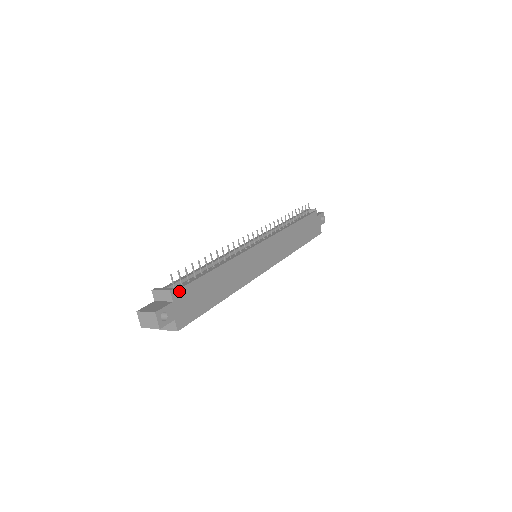
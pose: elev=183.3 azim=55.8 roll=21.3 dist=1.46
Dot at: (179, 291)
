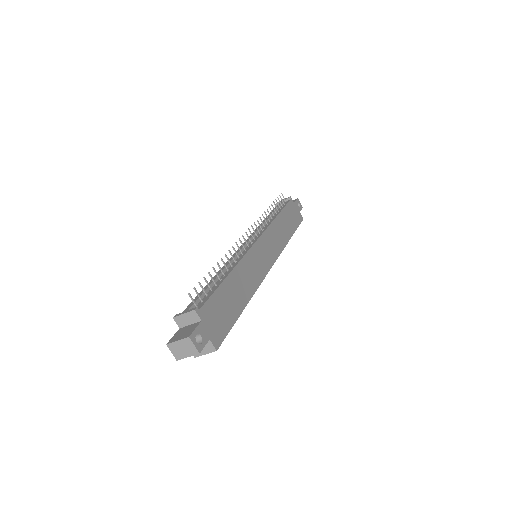
Dot at: (203, 308)
